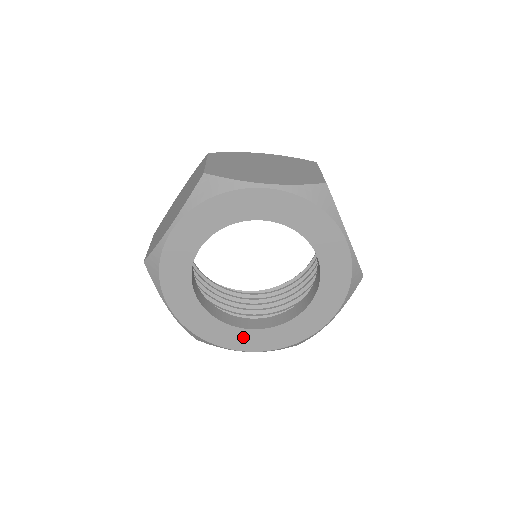
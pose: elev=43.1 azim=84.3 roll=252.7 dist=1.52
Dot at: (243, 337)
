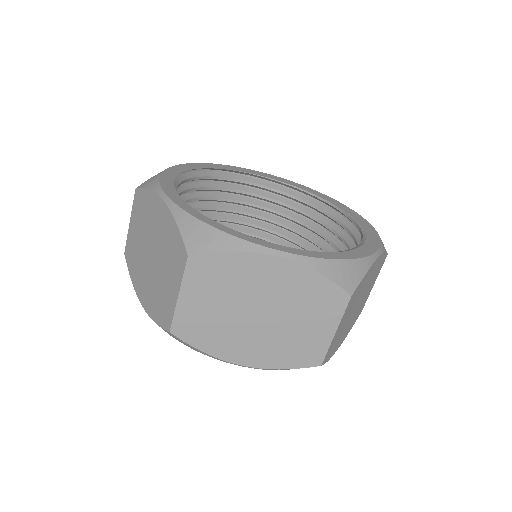
Dot at: occluded
